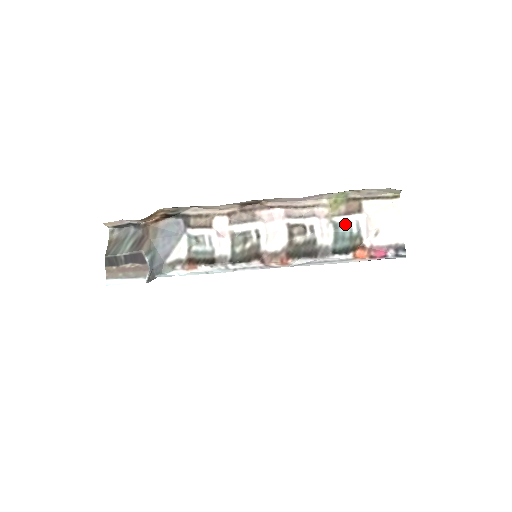
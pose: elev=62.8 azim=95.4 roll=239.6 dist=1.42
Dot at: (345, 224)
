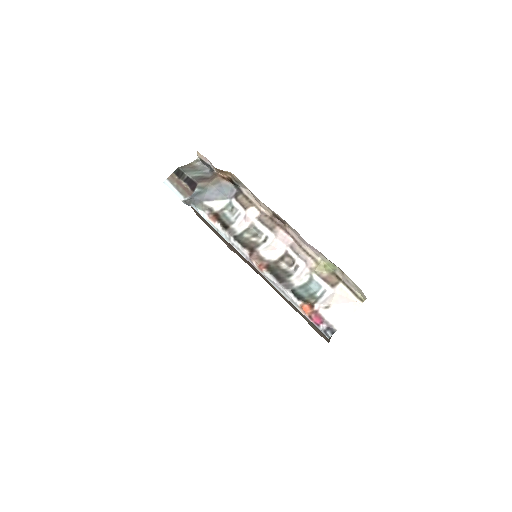
Dot at: (317, 285)
